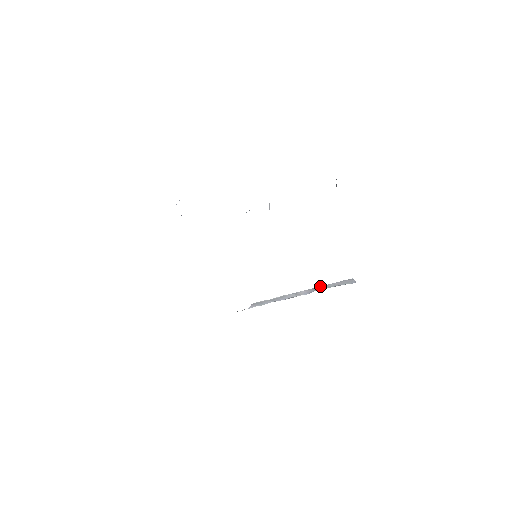
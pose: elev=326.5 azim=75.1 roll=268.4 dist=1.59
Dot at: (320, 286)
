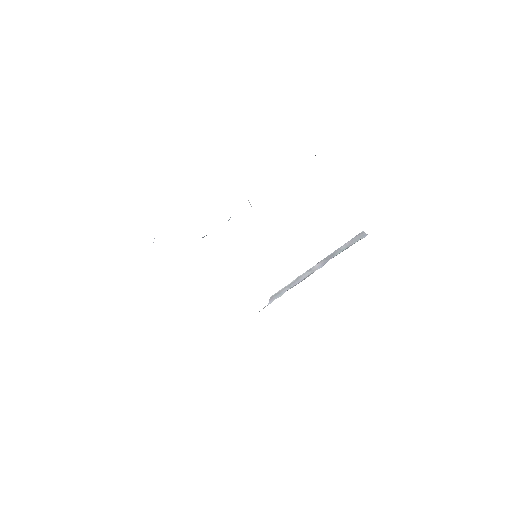
Dot at: occluded
